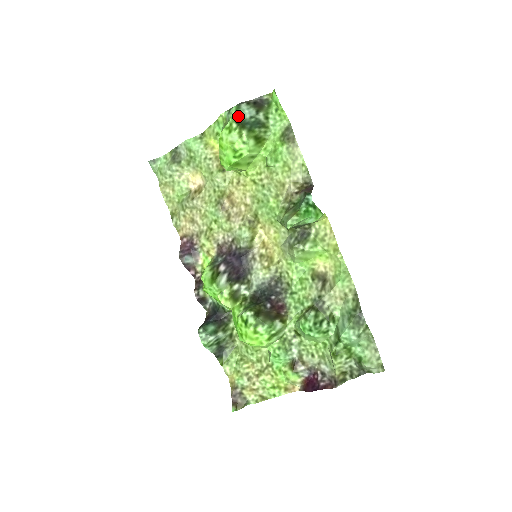
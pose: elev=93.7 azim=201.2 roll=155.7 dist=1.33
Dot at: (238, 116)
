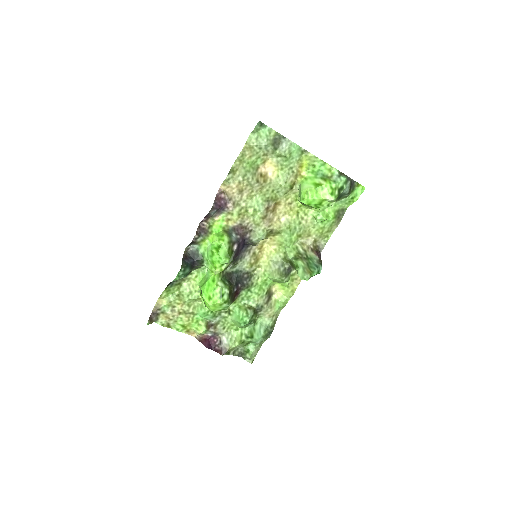
Dot at: (343, 188)
